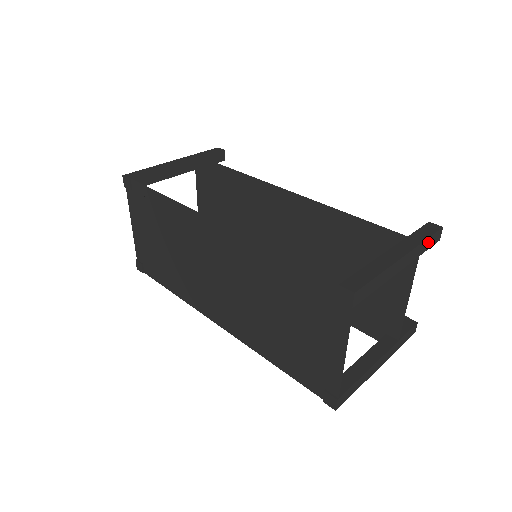
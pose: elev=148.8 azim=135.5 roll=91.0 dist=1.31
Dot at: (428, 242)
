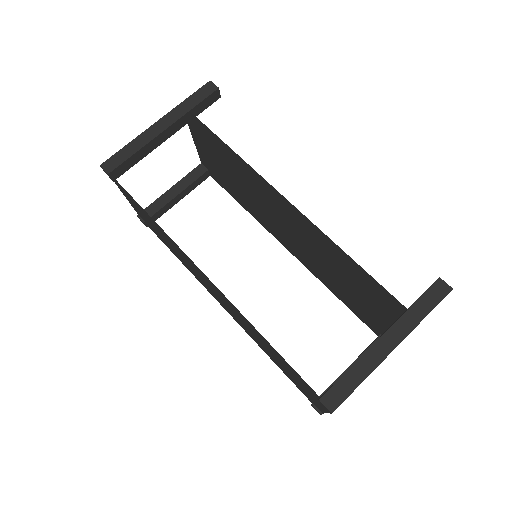
Dot at: (429, 312)
